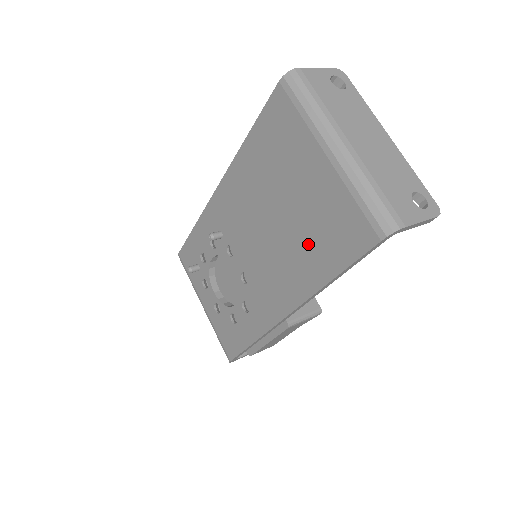
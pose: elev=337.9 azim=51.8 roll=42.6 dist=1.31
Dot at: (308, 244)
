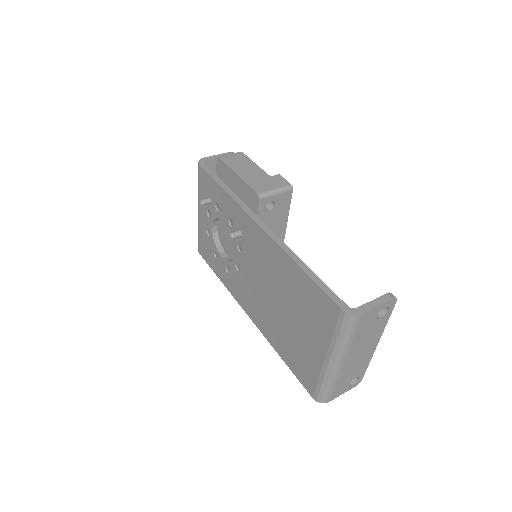
Dot at: (284, 338)
